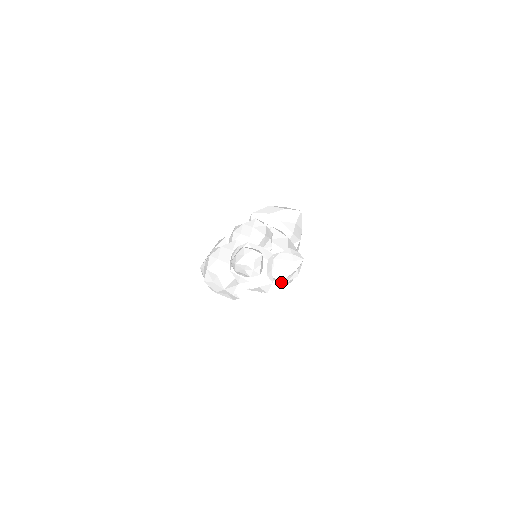
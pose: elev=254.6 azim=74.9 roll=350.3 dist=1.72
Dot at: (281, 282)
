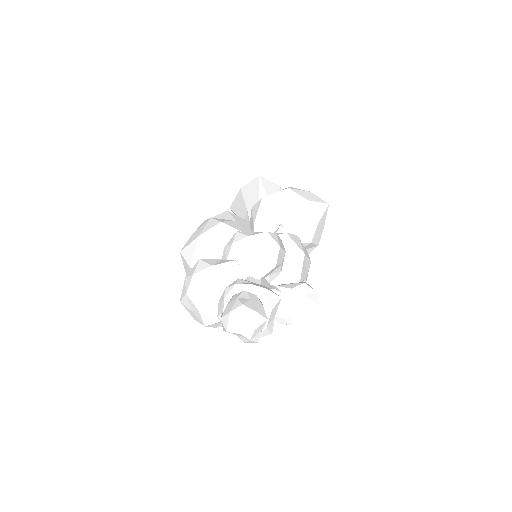
Dot at: occluded
